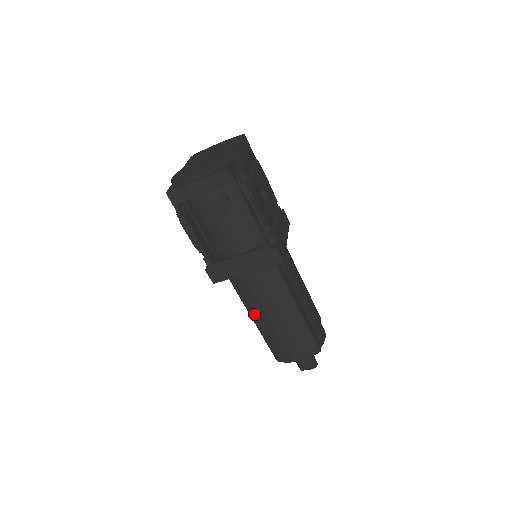
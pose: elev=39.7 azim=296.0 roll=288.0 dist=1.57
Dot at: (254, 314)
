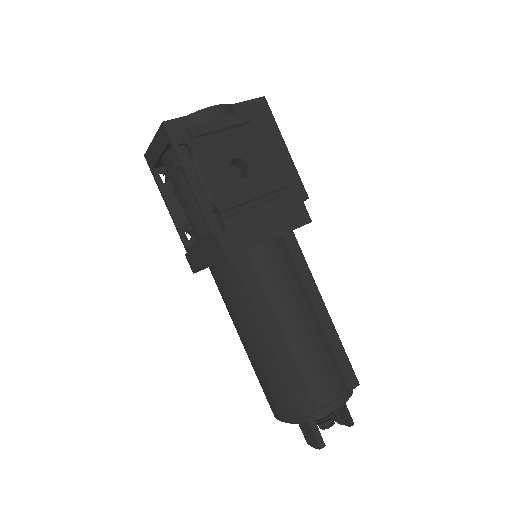
Dot at: occluded
